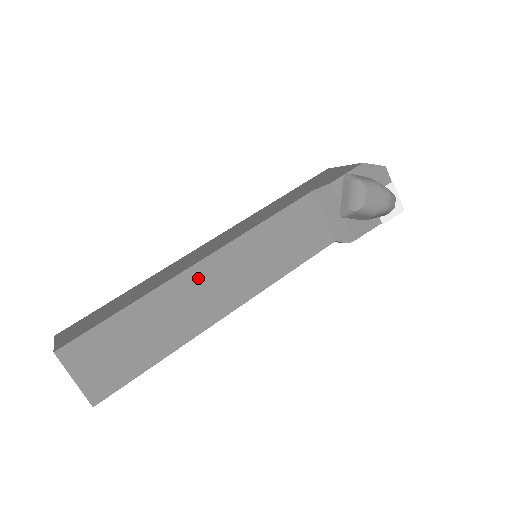
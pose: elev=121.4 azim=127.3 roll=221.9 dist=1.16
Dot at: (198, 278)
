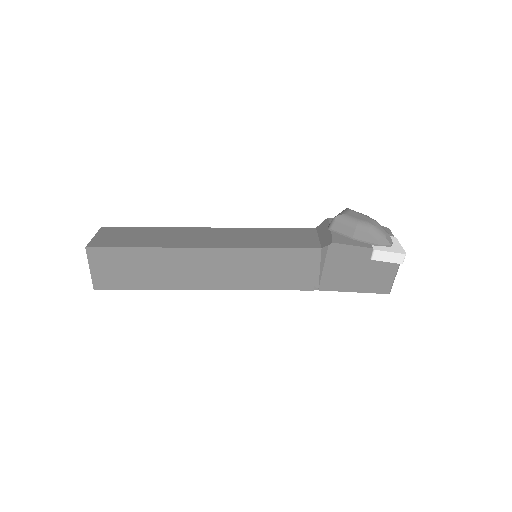
Dot at: (203, 232)
